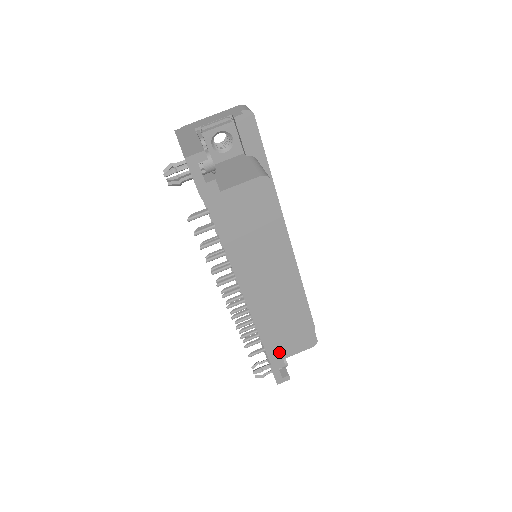
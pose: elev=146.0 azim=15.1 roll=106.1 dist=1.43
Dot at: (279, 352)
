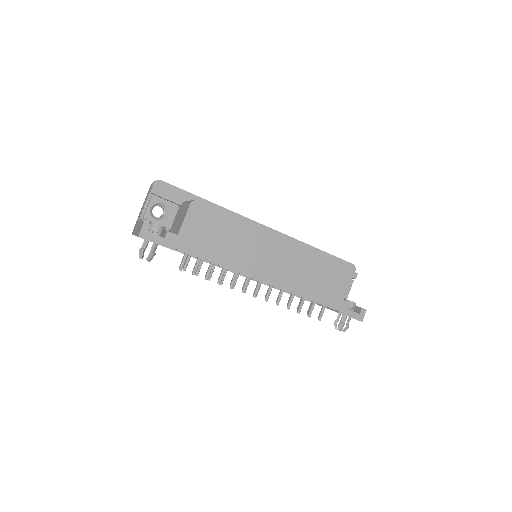
Dot at: (334, 298)
